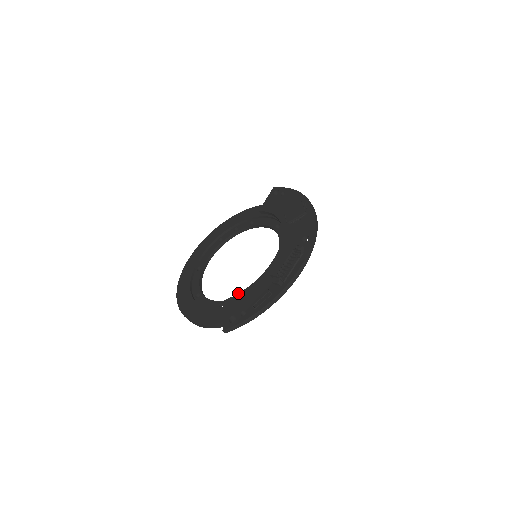
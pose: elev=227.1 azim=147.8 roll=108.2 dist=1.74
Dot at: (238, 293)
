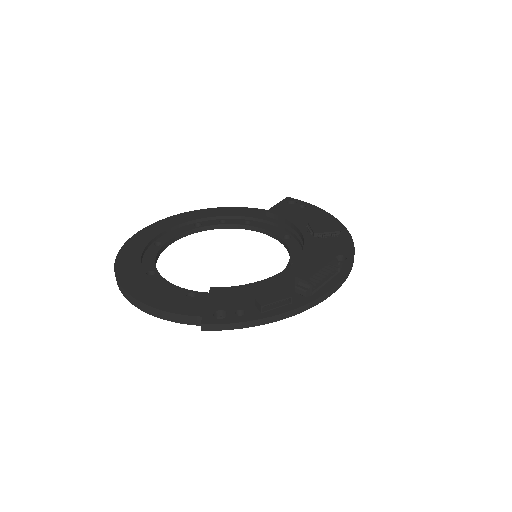
Dot at: (232, 286)
